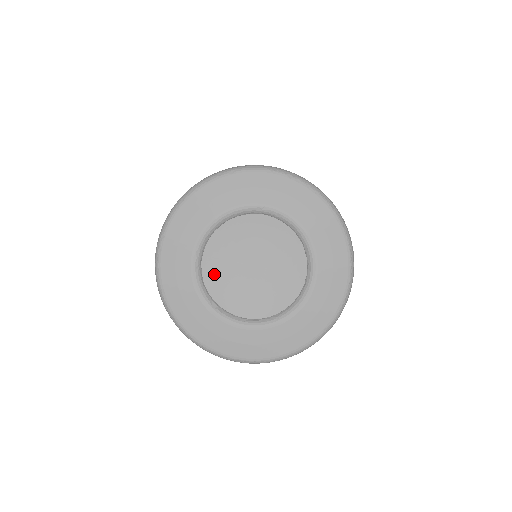
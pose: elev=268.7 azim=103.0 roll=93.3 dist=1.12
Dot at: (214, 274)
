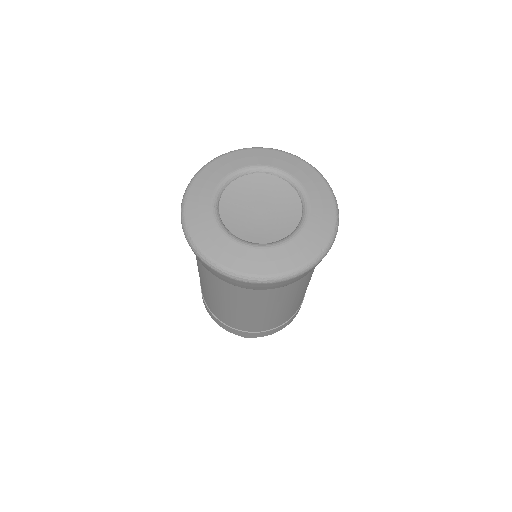
Dot at: (229, 213)
